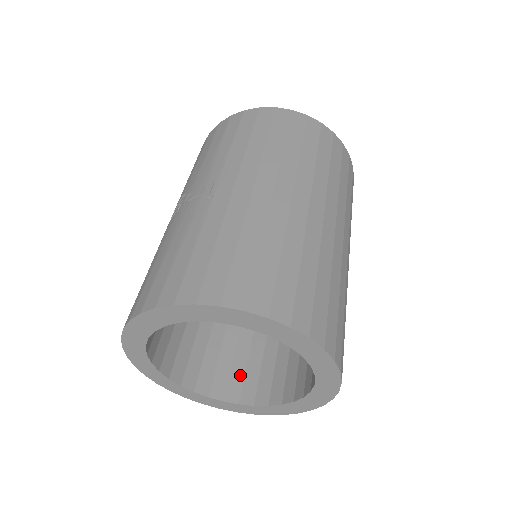
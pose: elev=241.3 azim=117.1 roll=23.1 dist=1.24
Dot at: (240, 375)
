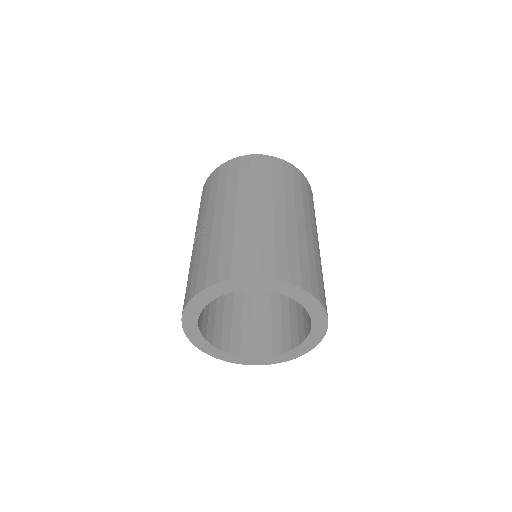
Dot at: (278, 336)
